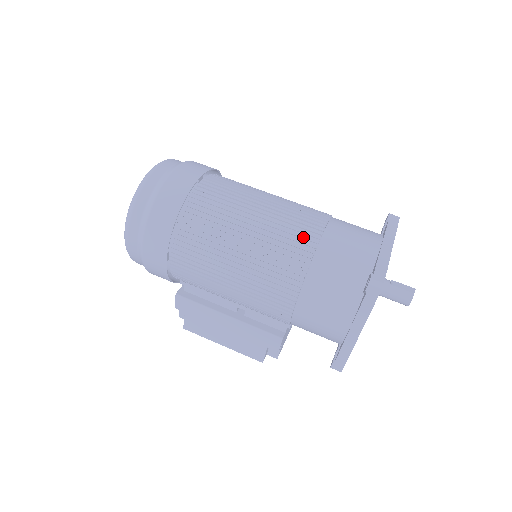
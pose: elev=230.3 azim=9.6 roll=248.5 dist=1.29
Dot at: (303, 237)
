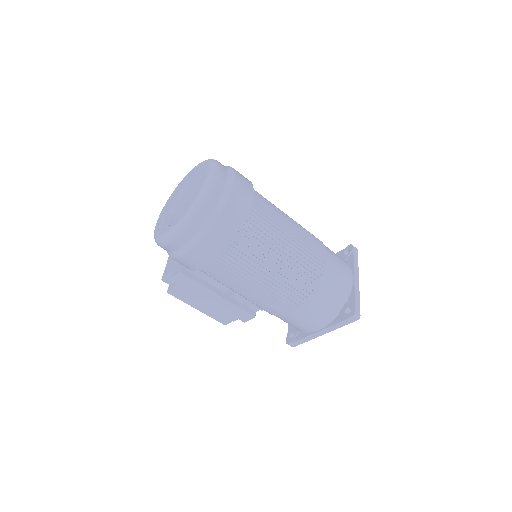
Dot at: (315, 269)
